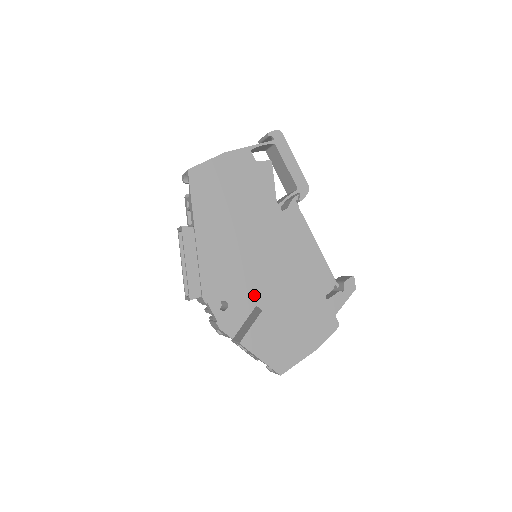
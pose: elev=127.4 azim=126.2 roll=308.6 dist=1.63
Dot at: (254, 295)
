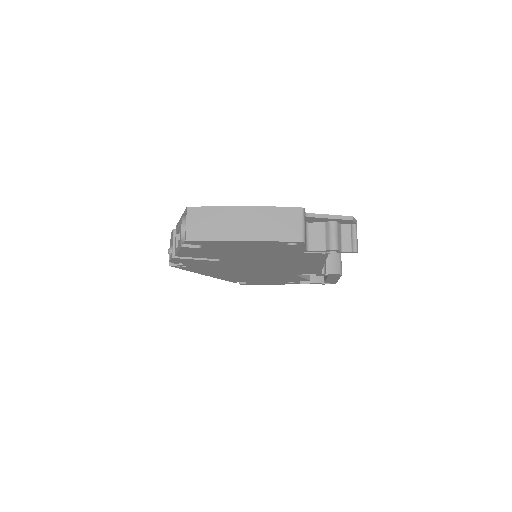
Dot at: occluded
